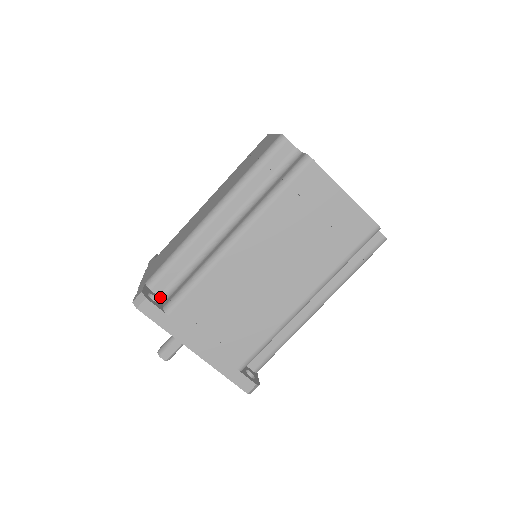
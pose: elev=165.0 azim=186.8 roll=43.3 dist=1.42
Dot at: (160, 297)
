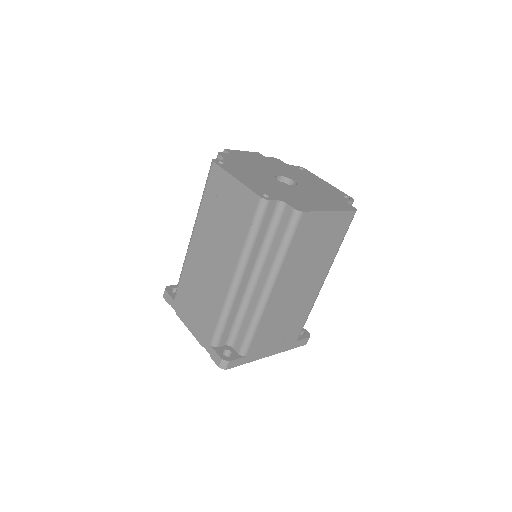
Dot at: (226, 345)
